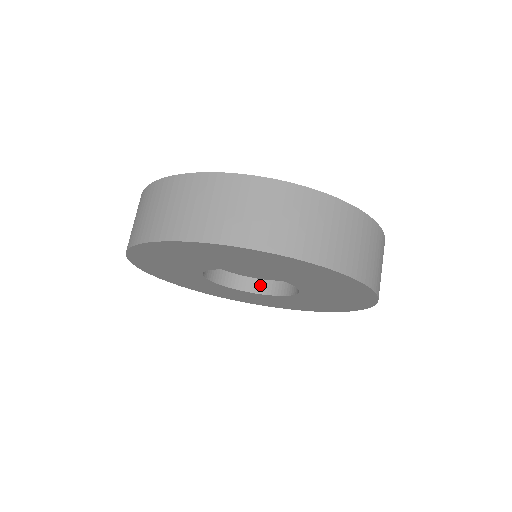
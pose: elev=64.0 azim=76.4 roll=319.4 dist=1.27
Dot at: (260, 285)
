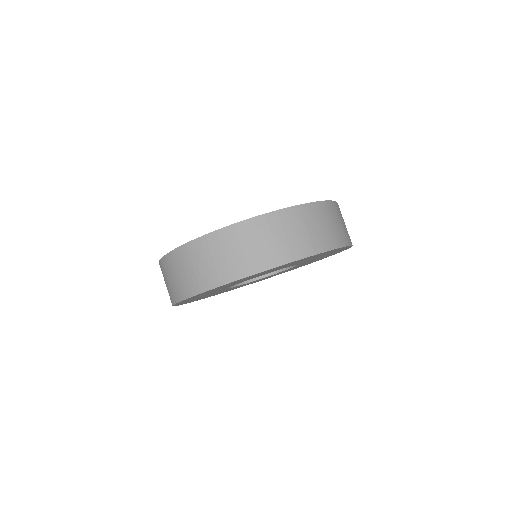
Dot at: occluded
